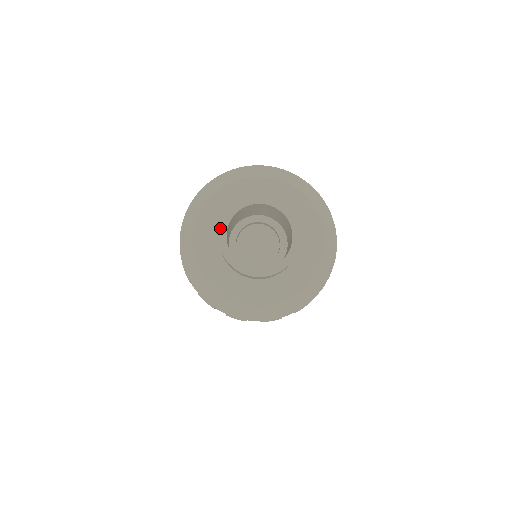
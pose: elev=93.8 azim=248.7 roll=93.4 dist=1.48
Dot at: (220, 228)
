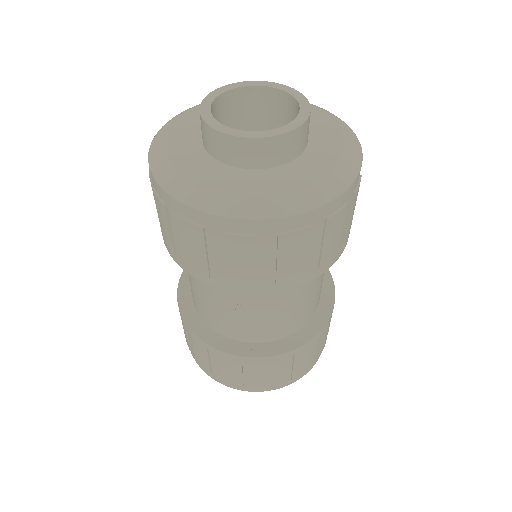
Dot at: (201, 106)
